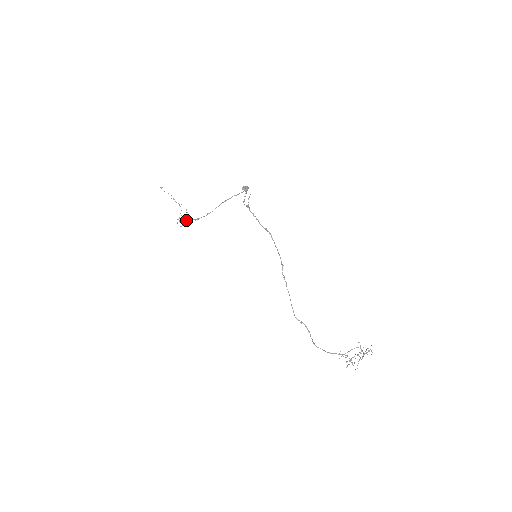
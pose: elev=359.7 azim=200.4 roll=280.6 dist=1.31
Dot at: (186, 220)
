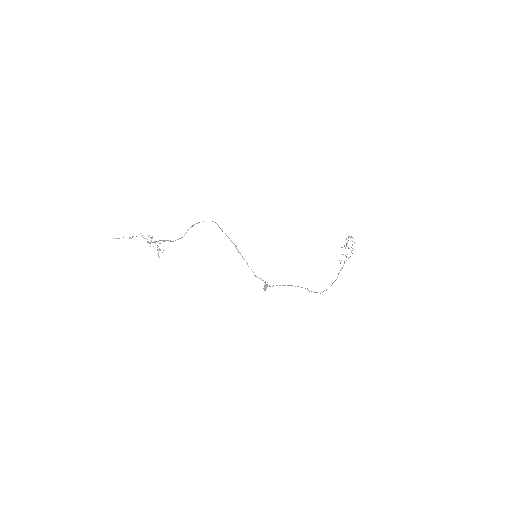
Dot at: occluded
